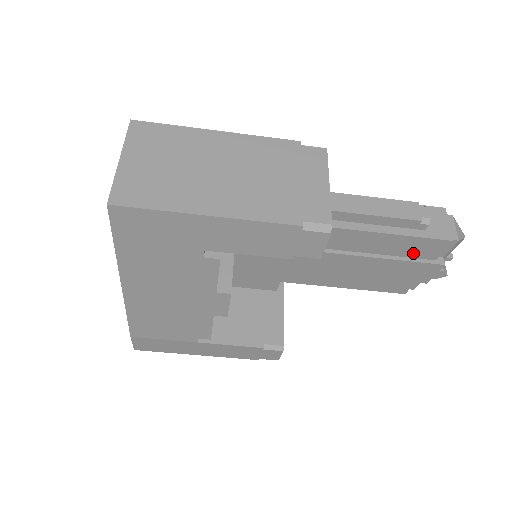
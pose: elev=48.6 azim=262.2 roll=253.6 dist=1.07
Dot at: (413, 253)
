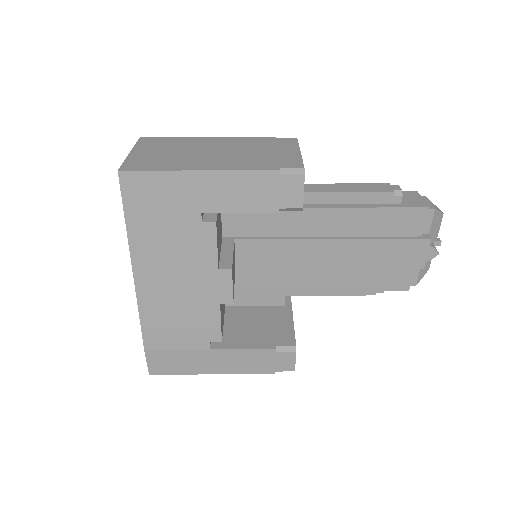
Dot at: (398, 230)
